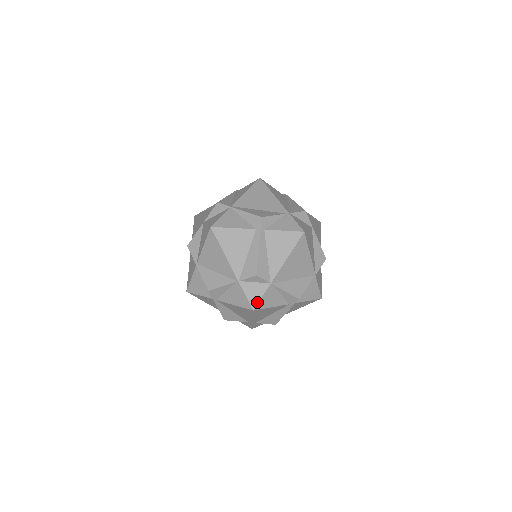
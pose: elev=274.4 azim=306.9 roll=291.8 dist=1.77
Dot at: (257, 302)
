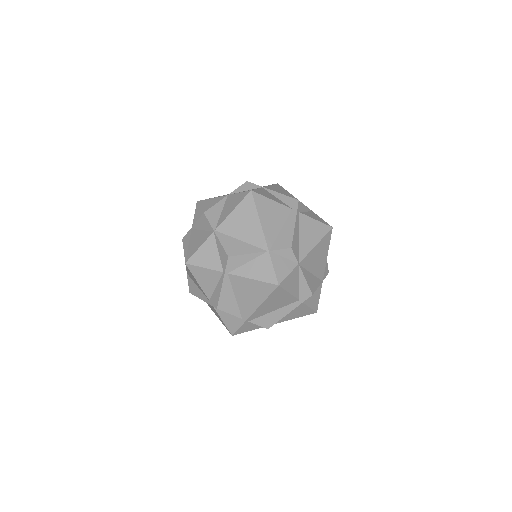
Dot at: (283, 278)
